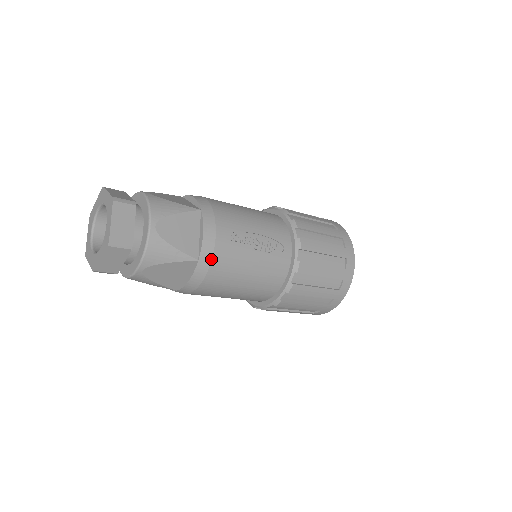
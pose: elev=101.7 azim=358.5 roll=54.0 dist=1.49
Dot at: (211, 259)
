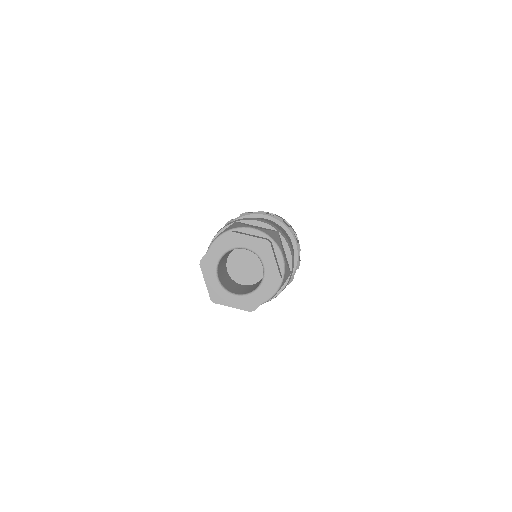
Dot at: occluded
